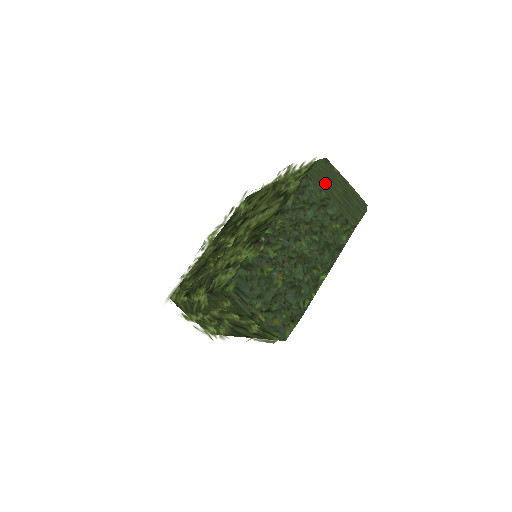
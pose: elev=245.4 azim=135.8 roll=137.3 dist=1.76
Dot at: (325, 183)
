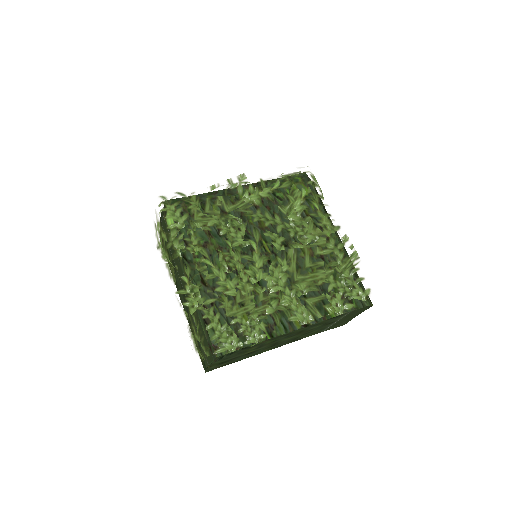
Dot at: (349, 315)
